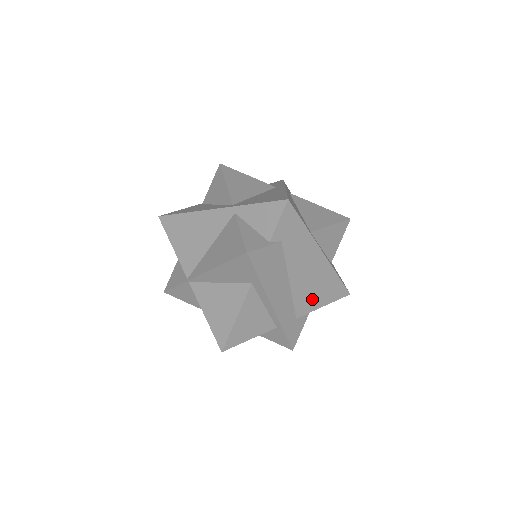
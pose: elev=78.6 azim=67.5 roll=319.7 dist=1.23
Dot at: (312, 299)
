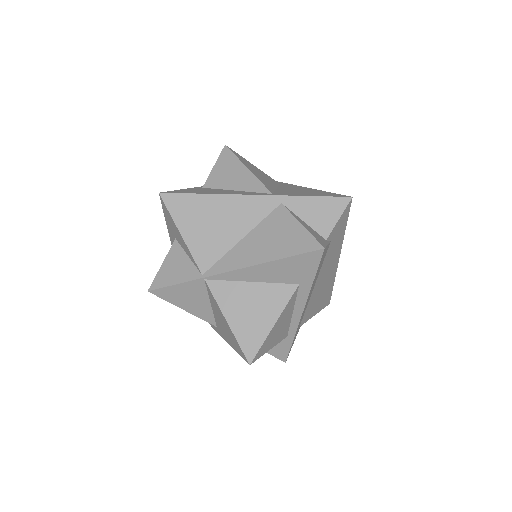
Dot at: (314, 306)
